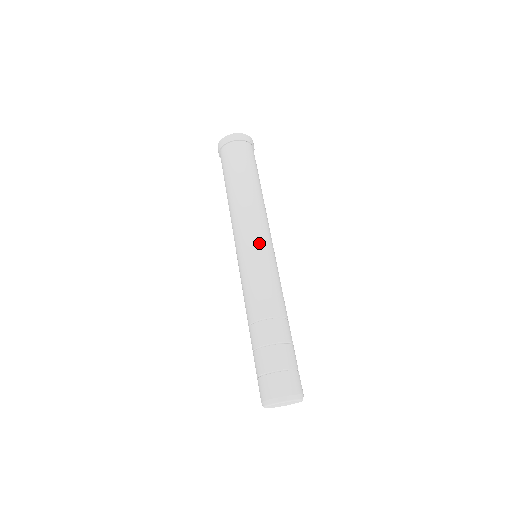
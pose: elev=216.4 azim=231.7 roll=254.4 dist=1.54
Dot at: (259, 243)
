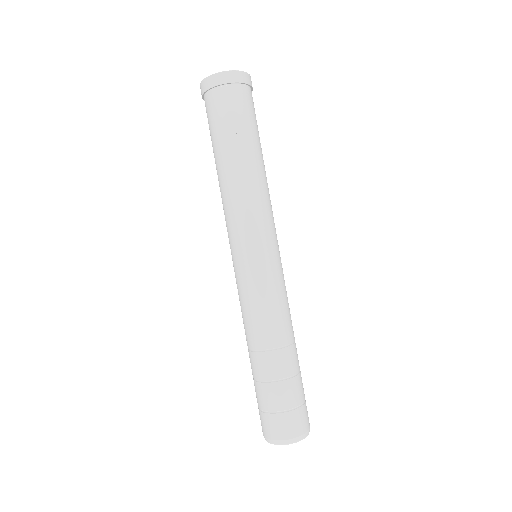
Dot at: (272, 247)
